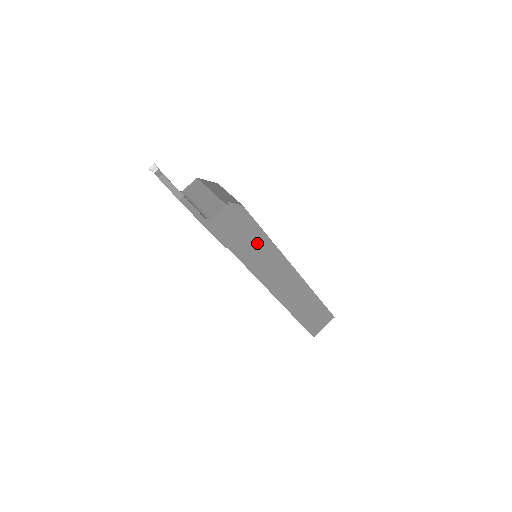
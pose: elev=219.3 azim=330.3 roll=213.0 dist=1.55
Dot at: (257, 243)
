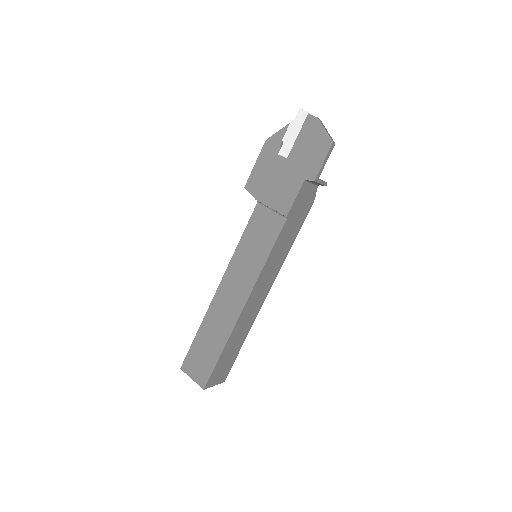
Dot at: (289, 239)
